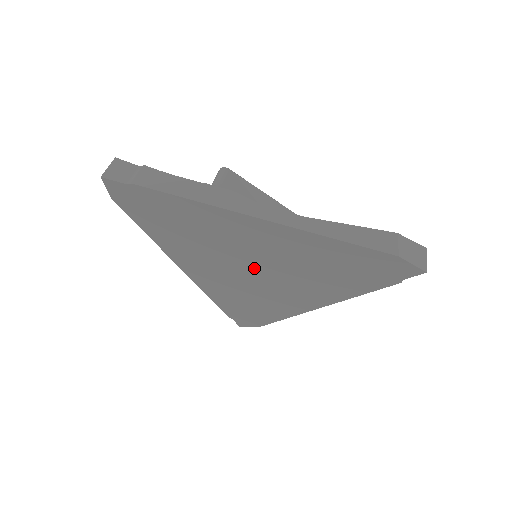
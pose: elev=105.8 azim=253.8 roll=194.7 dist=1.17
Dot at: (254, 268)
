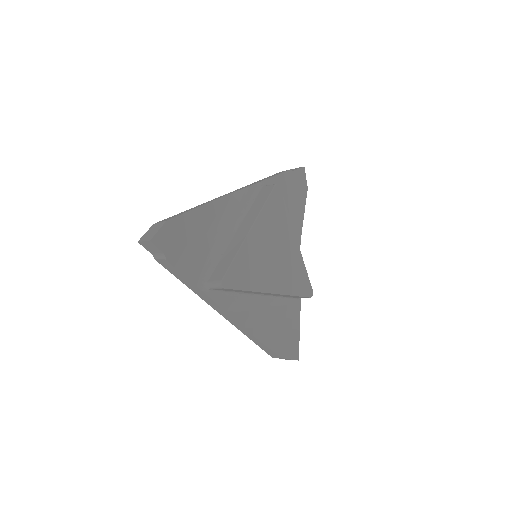
Dot at: occluded
